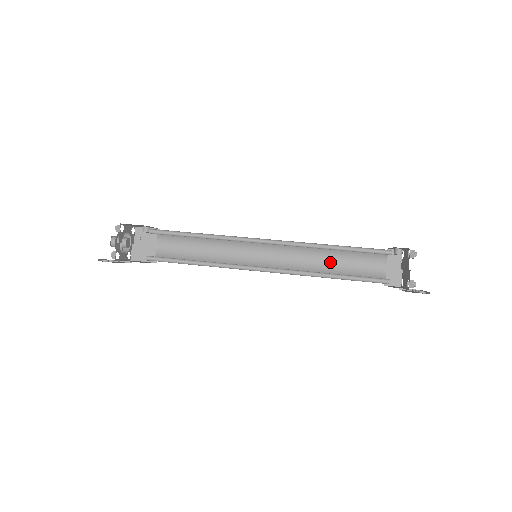
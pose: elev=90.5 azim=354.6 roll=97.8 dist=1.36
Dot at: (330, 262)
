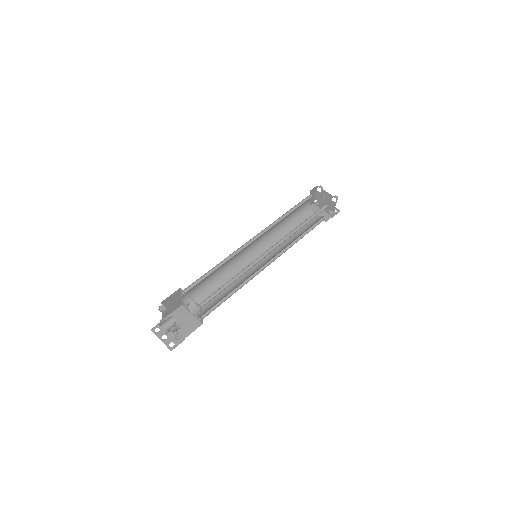
Dot at: (284, 220)
